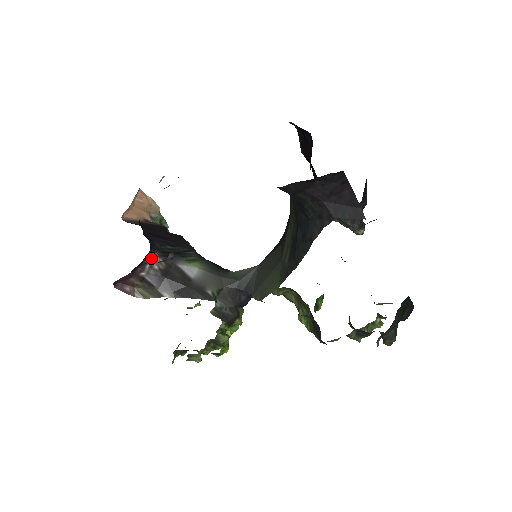
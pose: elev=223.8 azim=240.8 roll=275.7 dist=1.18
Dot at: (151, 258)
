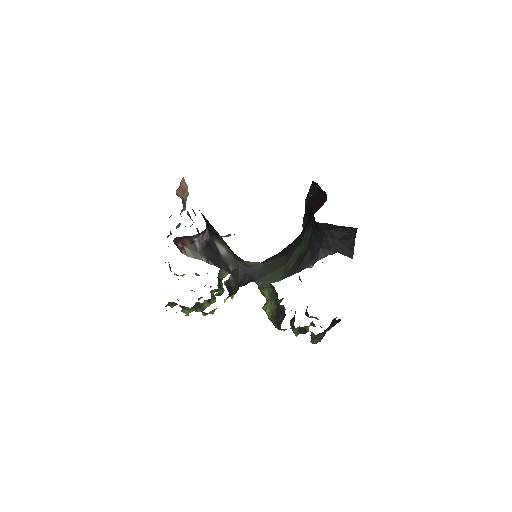
Dot at: (205, 231)
